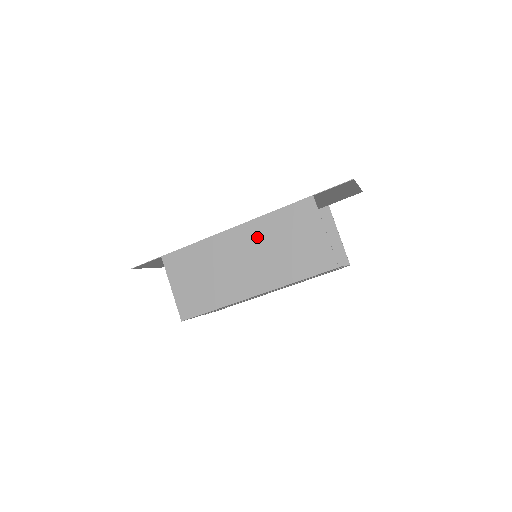
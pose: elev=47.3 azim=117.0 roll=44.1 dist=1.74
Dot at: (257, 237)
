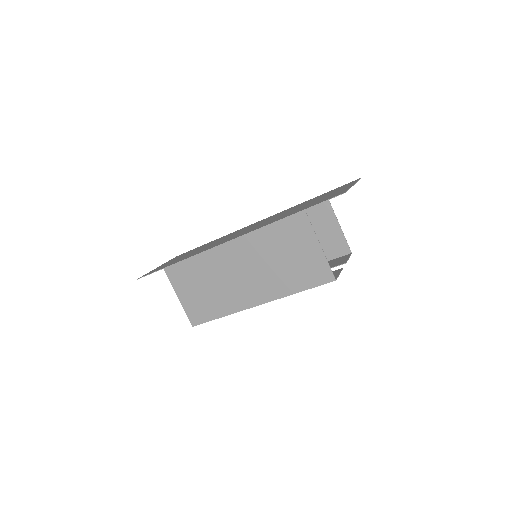
Dot at: (253, 251)
